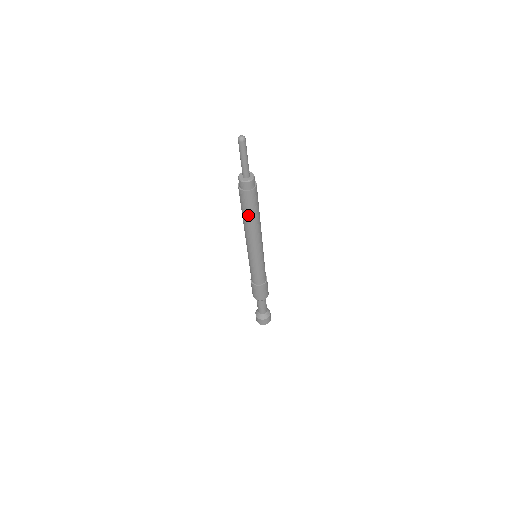
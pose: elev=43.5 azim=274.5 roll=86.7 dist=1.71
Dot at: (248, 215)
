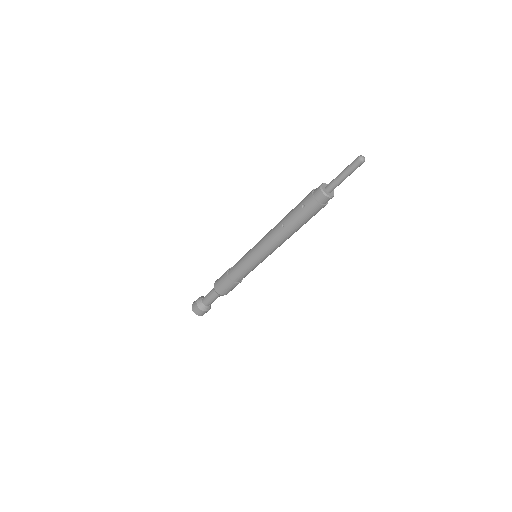
Dot at: (300, 225)
